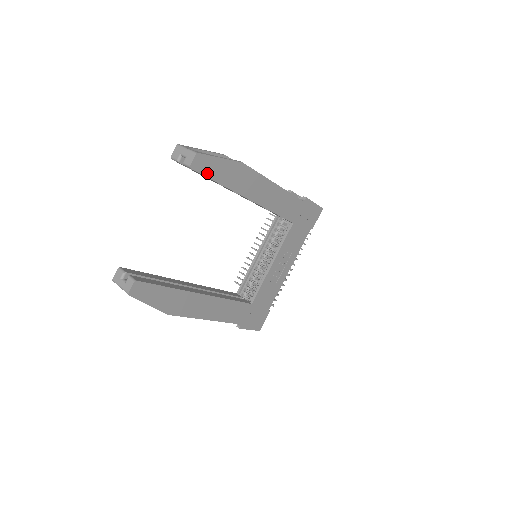
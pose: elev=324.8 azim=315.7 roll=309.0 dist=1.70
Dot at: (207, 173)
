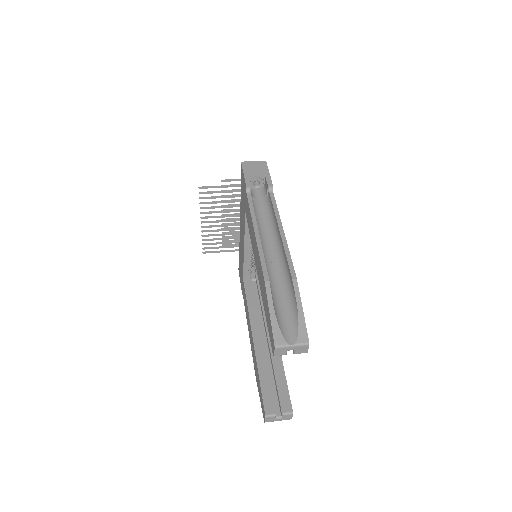
Dot at: occluded
